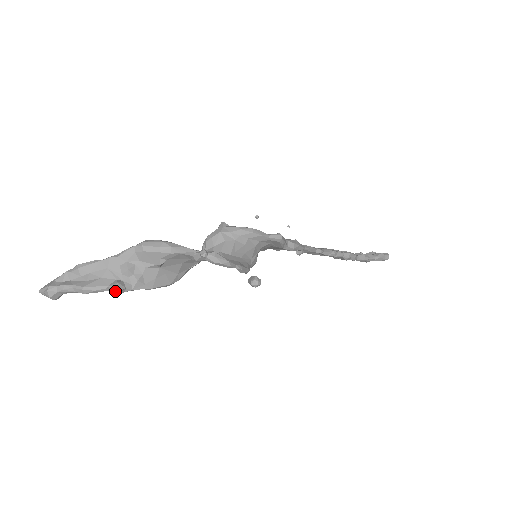
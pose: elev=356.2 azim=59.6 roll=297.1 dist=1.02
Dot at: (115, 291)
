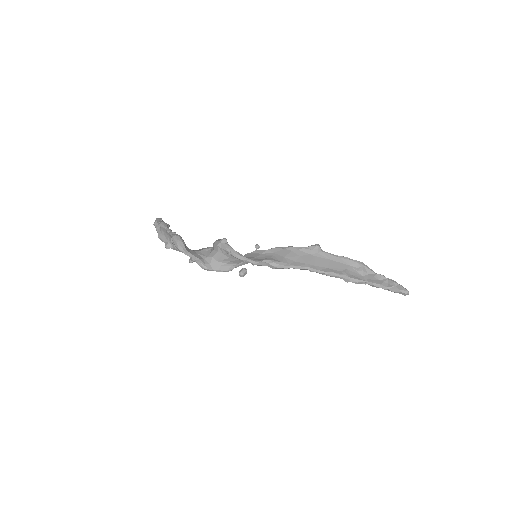
Dot at: (166, 248)
